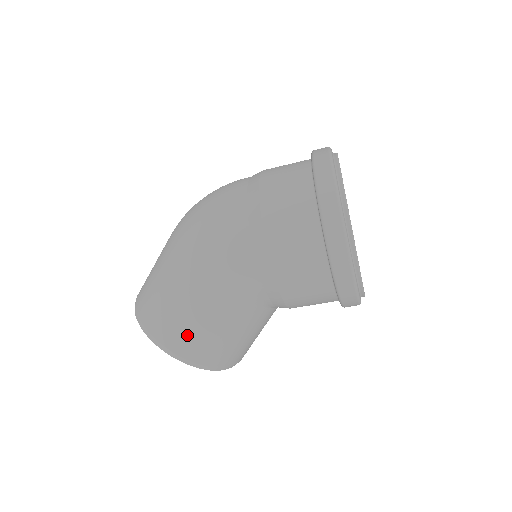
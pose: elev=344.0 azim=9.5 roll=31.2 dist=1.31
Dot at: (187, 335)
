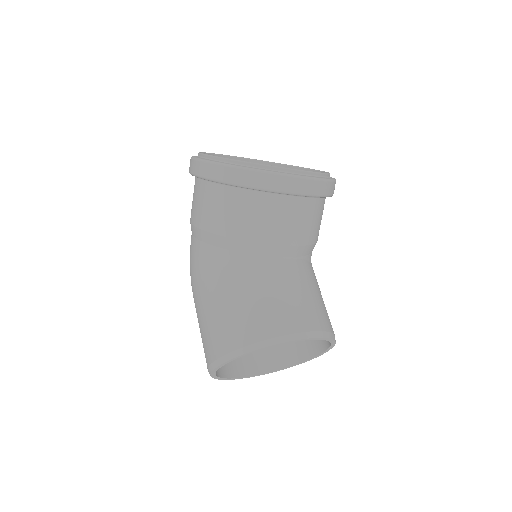
Dot at: (210, 336)
